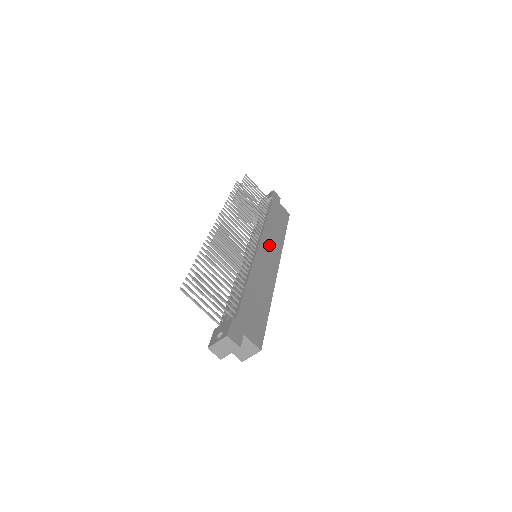
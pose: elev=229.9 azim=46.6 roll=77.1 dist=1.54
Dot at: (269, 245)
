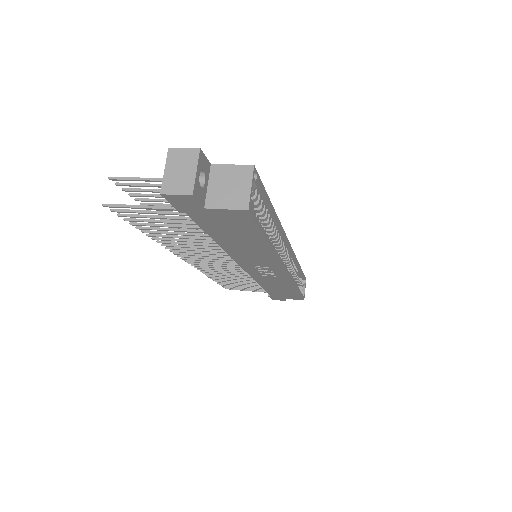
Dot at: occluded
